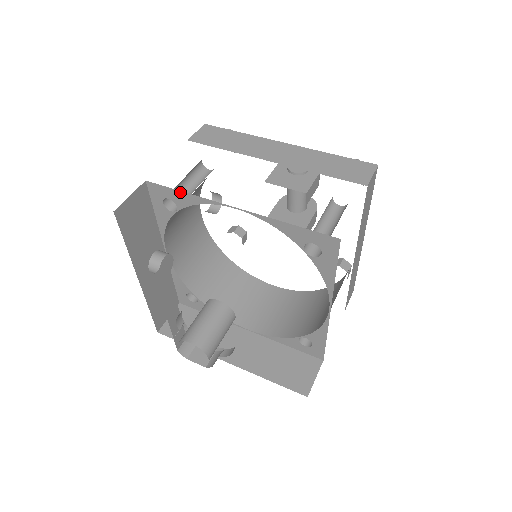
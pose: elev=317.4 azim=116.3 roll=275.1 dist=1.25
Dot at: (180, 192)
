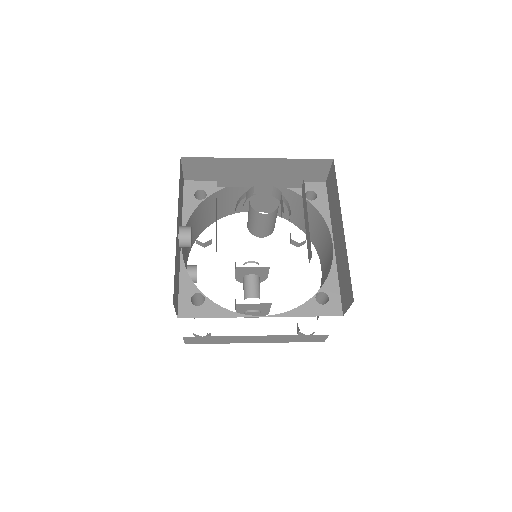
Dot at: (213, 182)
